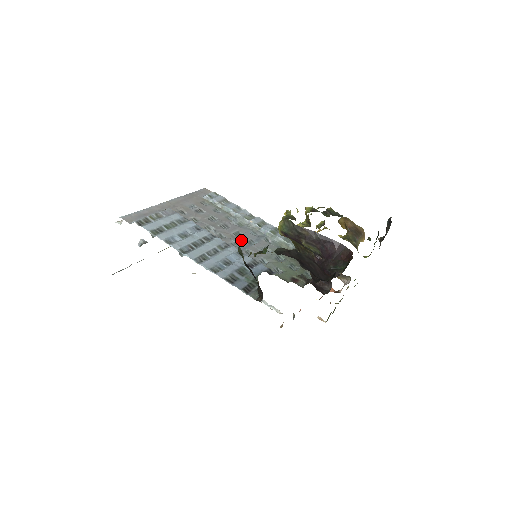
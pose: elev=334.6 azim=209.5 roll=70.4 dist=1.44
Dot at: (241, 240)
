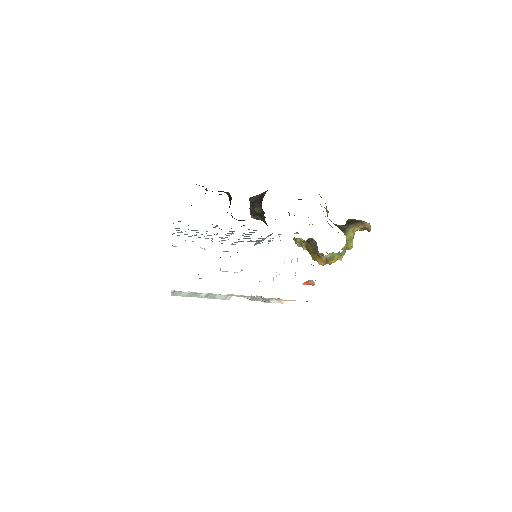
Dot at: occluded
